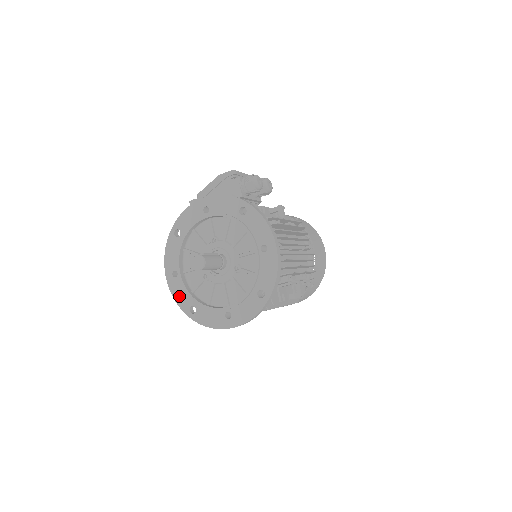
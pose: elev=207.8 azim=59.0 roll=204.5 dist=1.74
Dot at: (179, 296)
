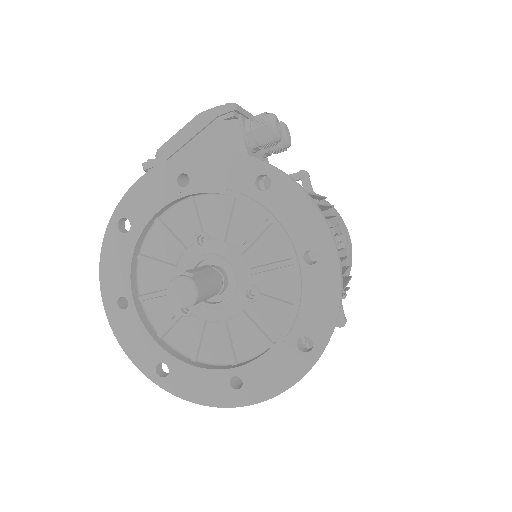
Dot at: (133, 344)
